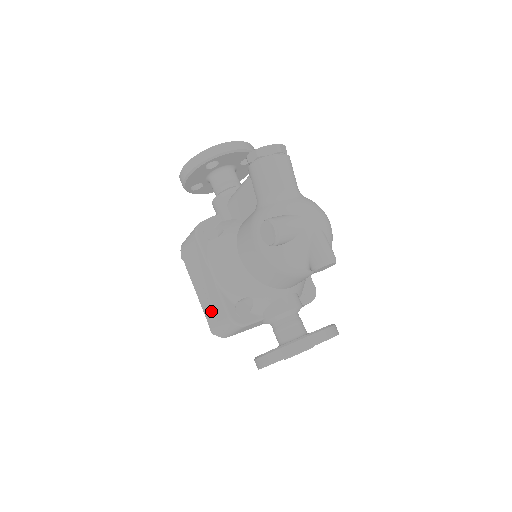
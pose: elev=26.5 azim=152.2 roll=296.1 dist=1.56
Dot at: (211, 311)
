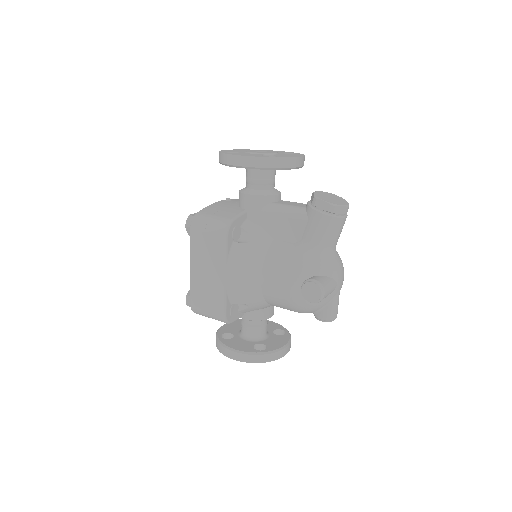
Dot at: (203, 296)
